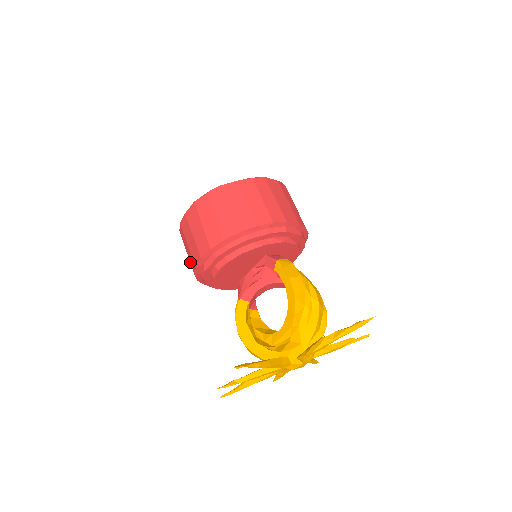
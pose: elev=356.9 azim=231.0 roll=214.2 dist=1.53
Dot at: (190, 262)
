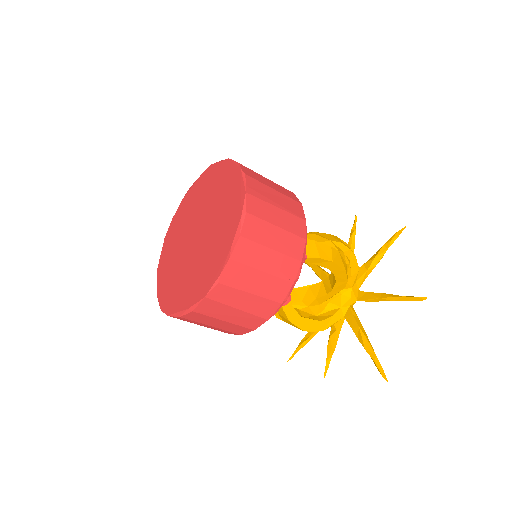
Dot at: occluded
